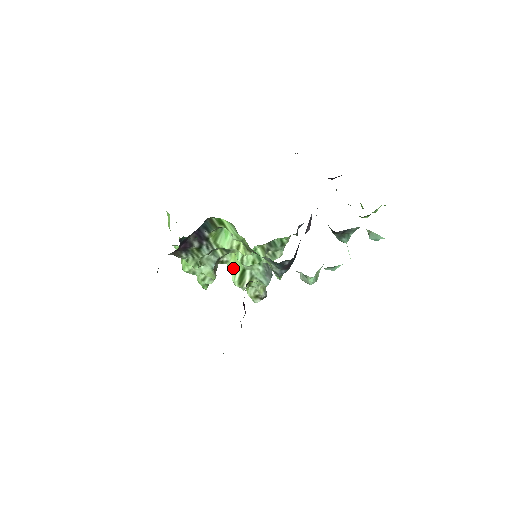
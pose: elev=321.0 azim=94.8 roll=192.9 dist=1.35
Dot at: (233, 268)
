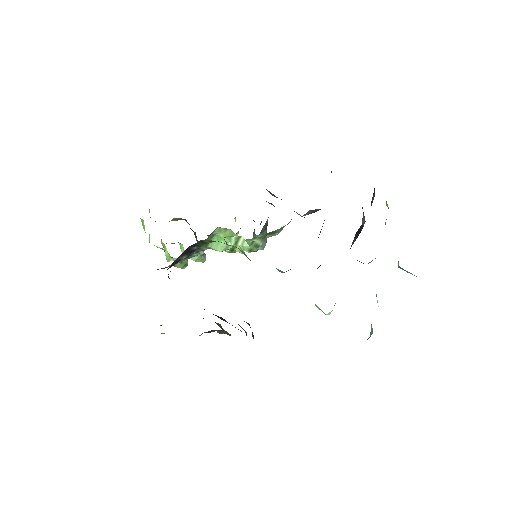
Dot at: occluded
